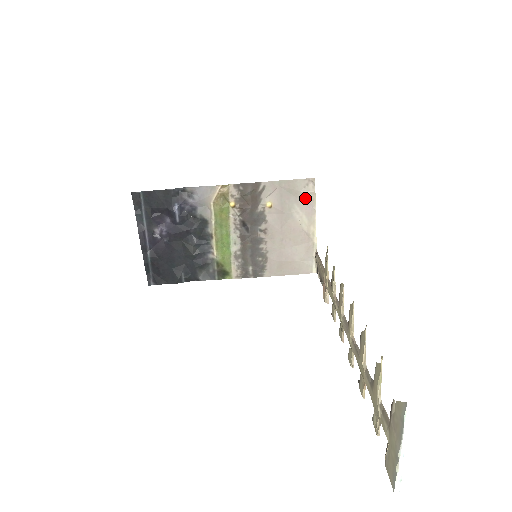
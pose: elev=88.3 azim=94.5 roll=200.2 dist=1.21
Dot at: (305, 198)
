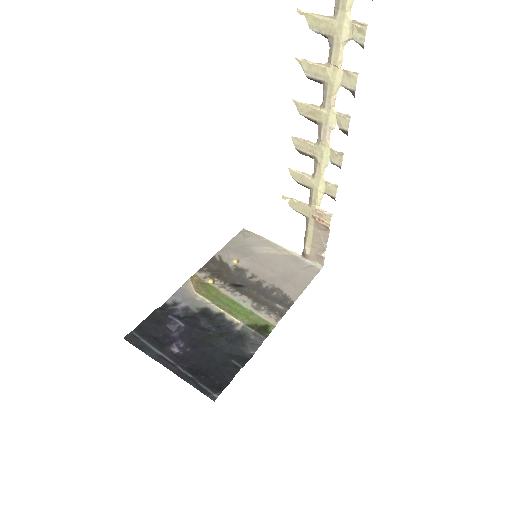
Dot at: (252, 240)
